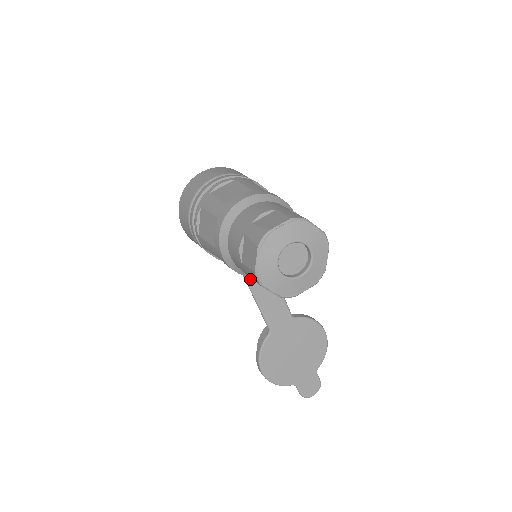
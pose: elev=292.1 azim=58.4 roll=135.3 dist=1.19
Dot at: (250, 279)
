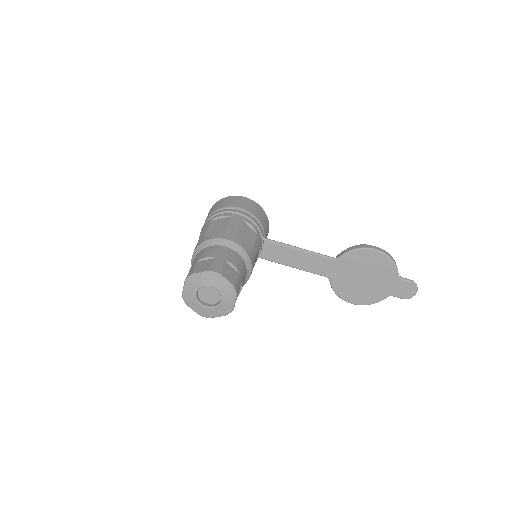
Dot at: (279, 261)
